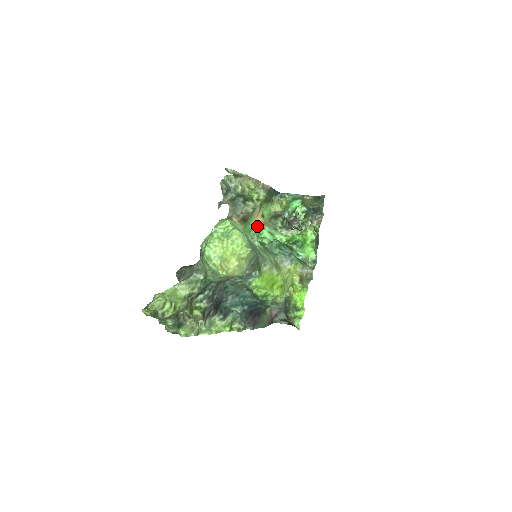
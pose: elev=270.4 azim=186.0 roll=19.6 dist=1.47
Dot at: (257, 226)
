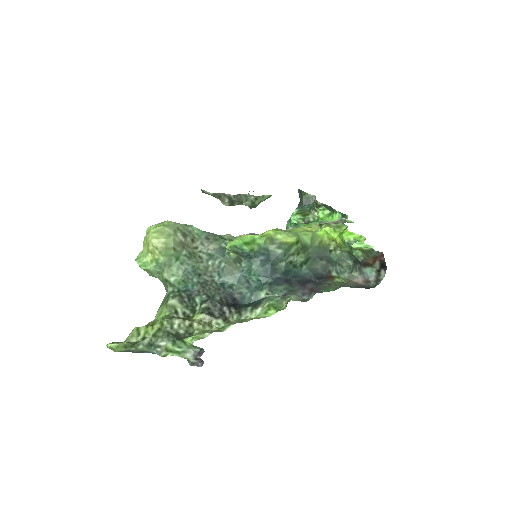
Dot at: occluded
